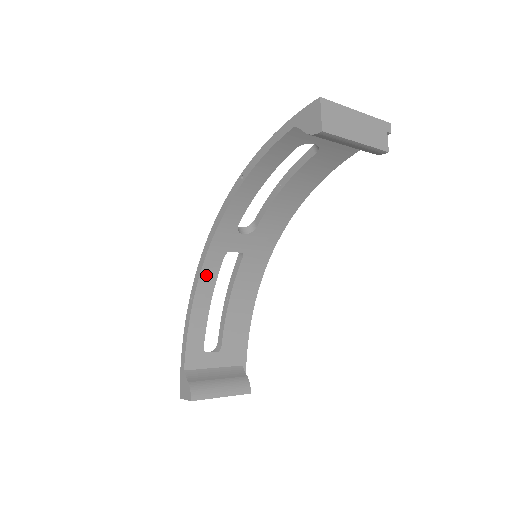
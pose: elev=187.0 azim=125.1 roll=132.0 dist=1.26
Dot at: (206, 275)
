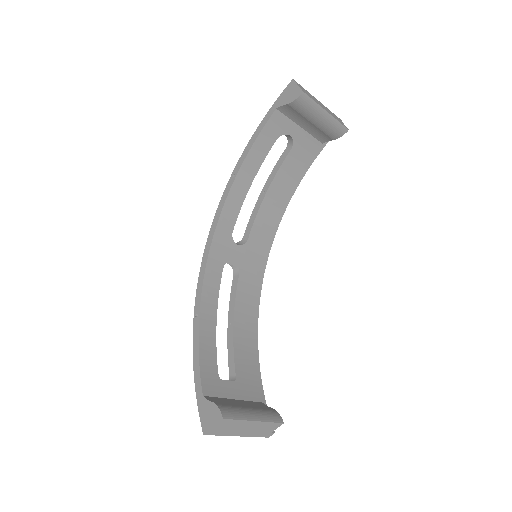
Dot at: (208, 287)
